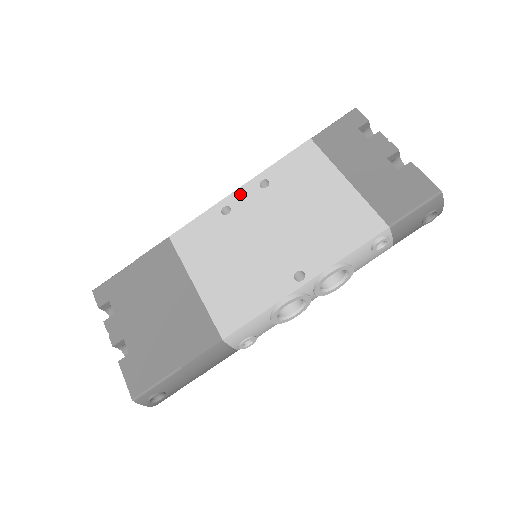
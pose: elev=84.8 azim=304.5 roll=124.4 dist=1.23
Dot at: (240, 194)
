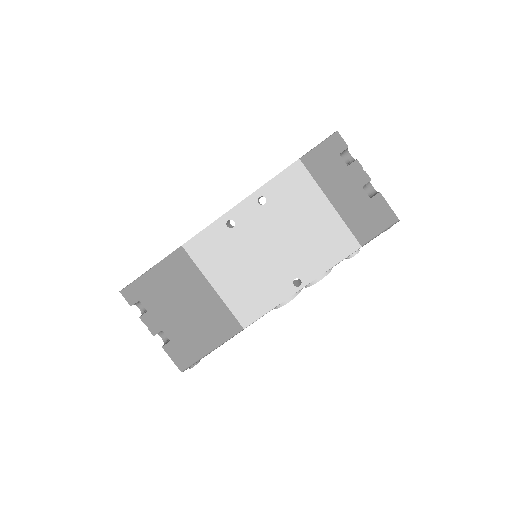
Dot at: (241, 209)
